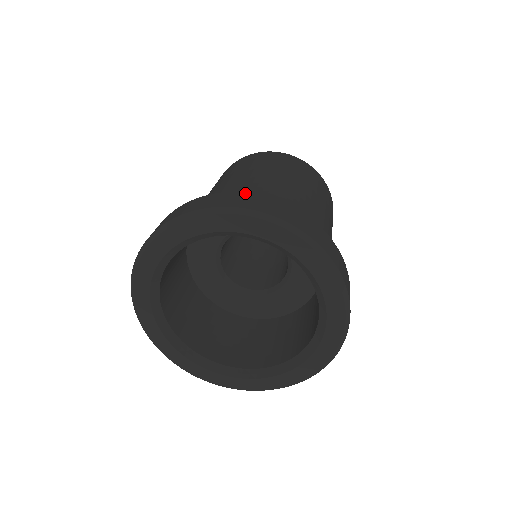
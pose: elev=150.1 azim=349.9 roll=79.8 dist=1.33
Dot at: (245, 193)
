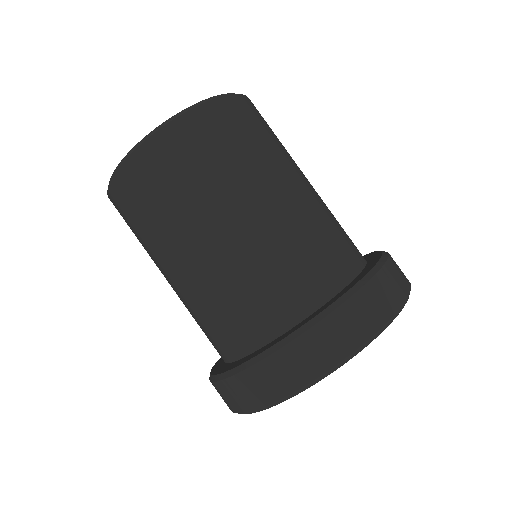
Dot at: (261, 364)
